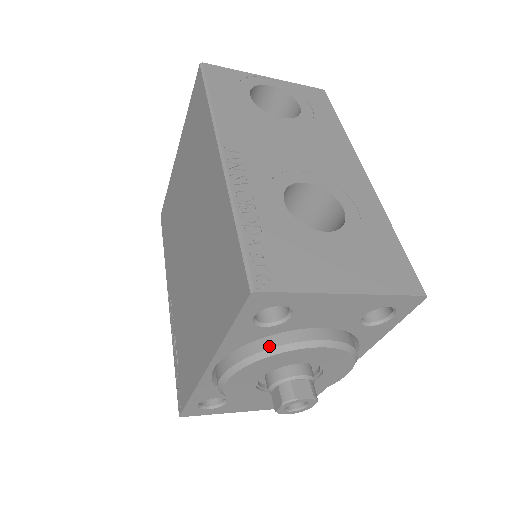
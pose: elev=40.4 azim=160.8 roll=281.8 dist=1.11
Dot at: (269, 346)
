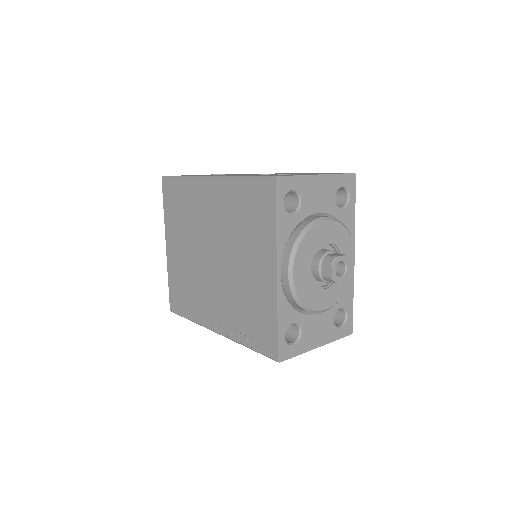
Dot at: (301, 229)
